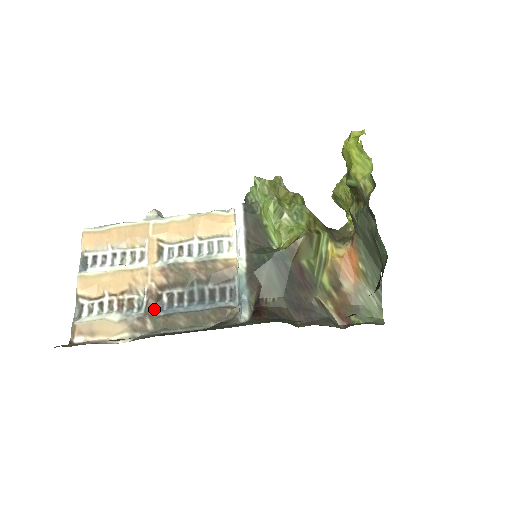
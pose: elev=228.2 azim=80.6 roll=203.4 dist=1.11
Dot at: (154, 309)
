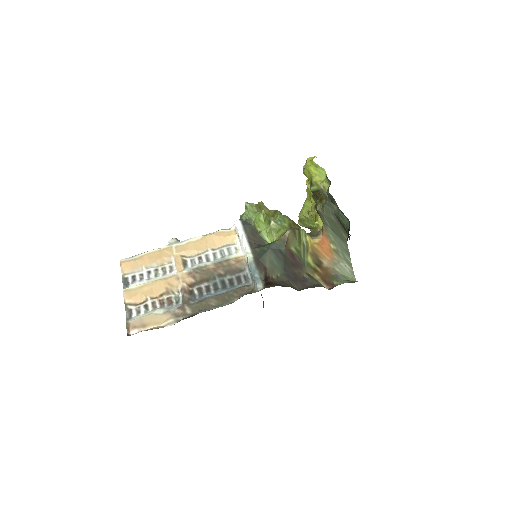
Dot at: (189, 300)
